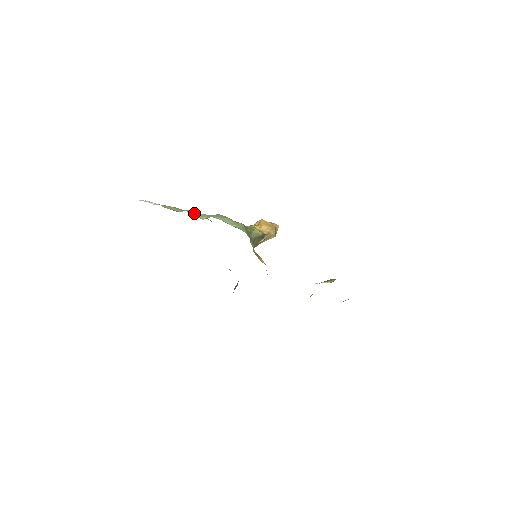
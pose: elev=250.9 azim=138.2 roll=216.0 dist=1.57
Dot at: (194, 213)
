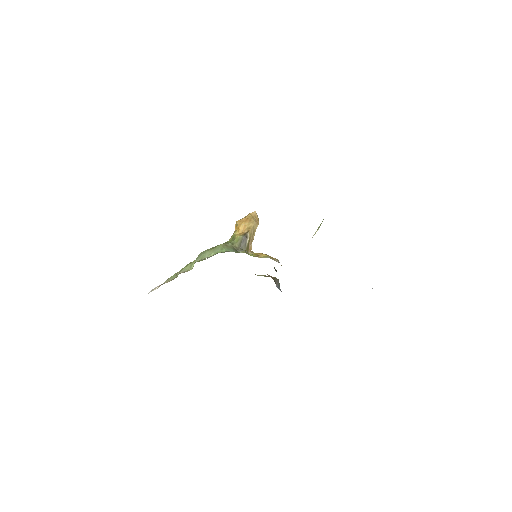
Dot at: (184, 270)
